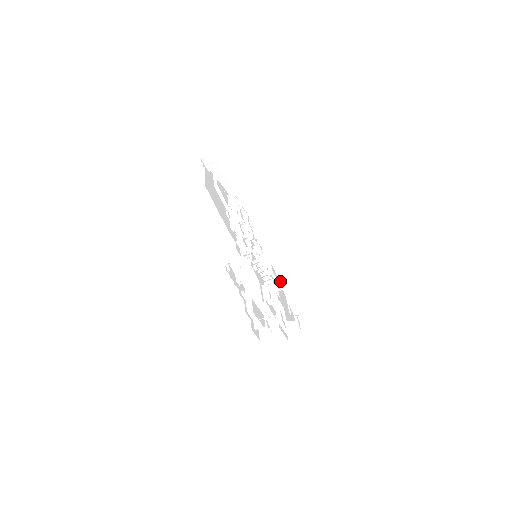
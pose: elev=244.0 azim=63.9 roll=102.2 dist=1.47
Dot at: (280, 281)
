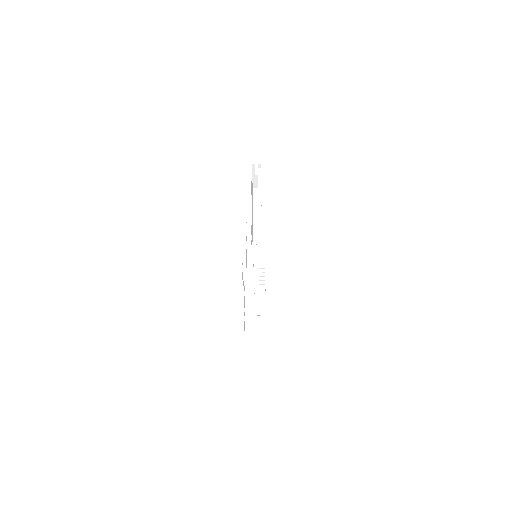
Dot at: occluded
